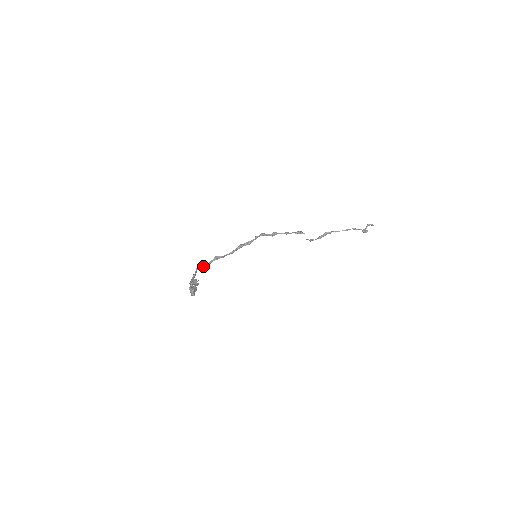
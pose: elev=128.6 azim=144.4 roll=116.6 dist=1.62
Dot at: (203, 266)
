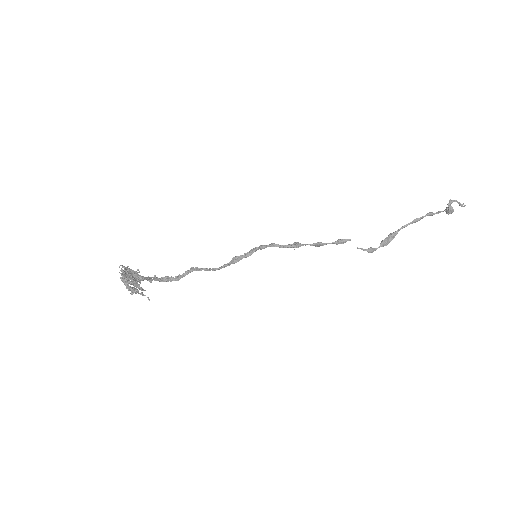
Dot at: (170, 279)
